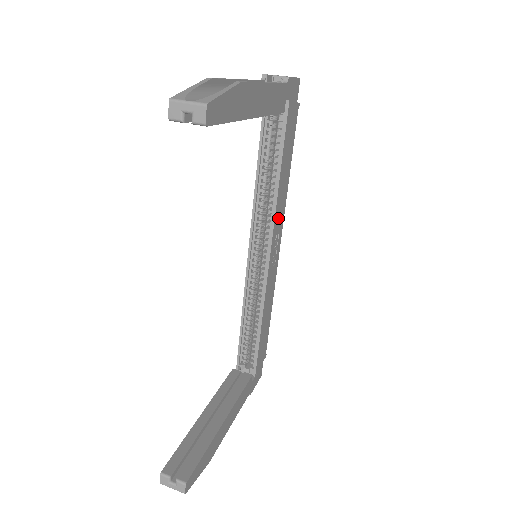
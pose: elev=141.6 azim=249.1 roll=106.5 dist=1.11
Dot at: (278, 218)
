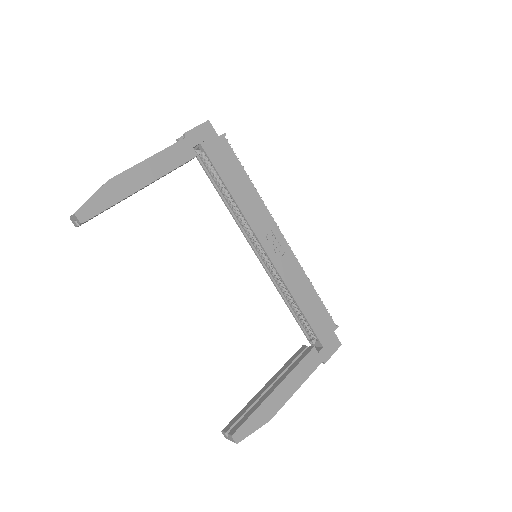
Dot at: (257, 221)
